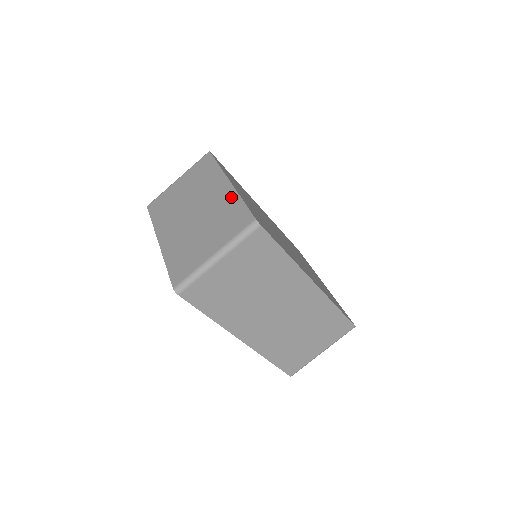
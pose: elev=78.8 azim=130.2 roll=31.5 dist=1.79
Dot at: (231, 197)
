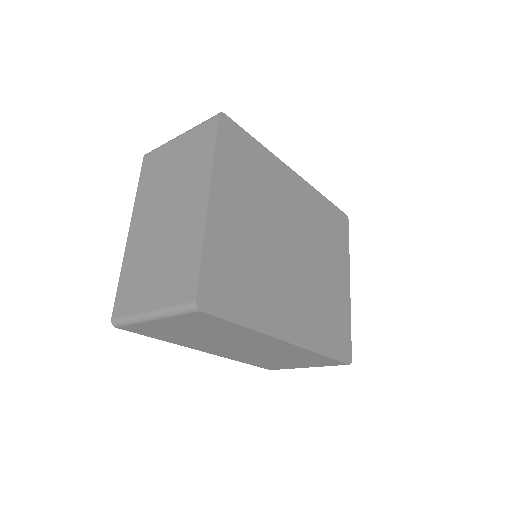
Dot at: (196, 233)
